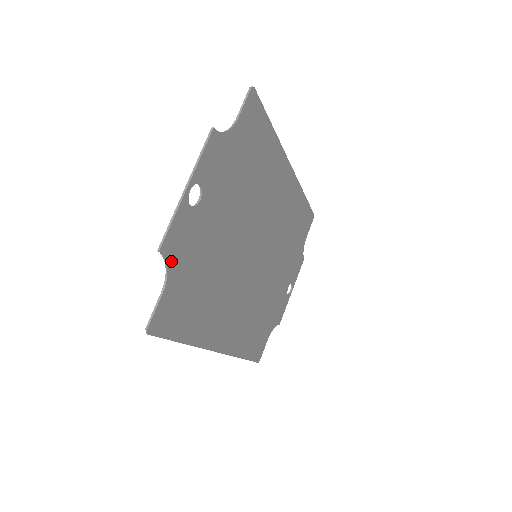
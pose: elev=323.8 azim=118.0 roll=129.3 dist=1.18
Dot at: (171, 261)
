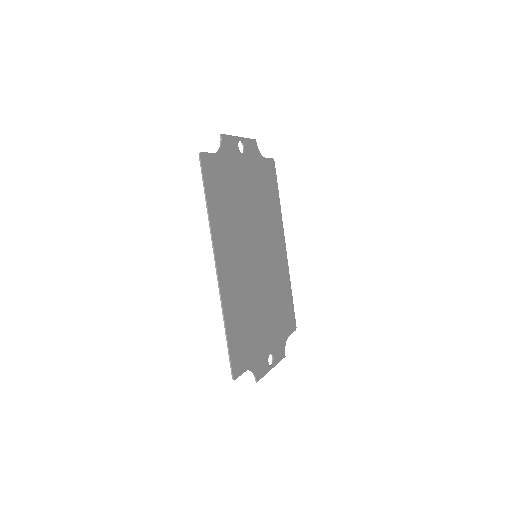
Dot at: (223, 149)
